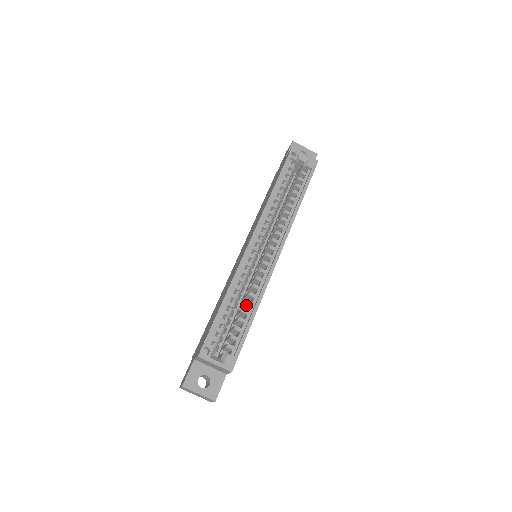
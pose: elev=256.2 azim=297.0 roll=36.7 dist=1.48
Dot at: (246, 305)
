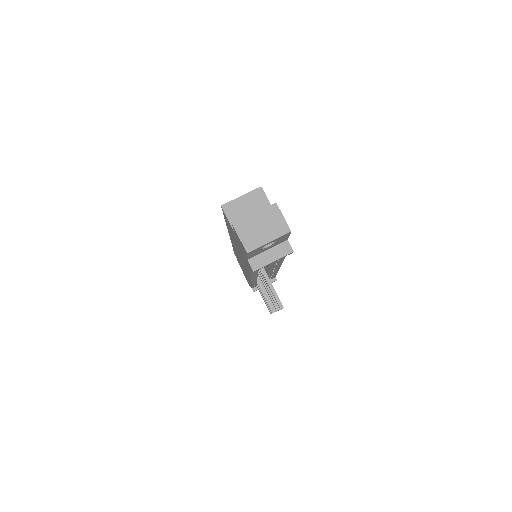
Dot at: occluded
